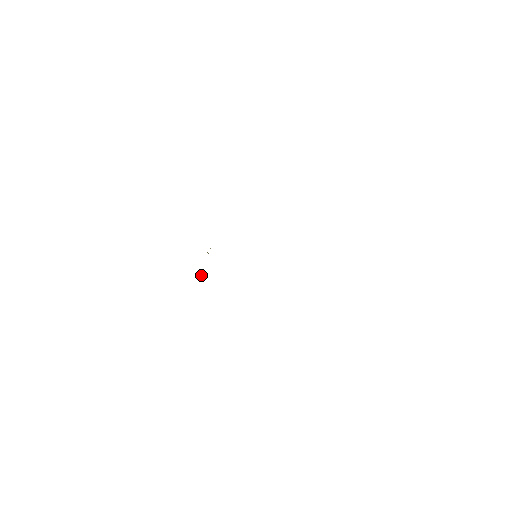
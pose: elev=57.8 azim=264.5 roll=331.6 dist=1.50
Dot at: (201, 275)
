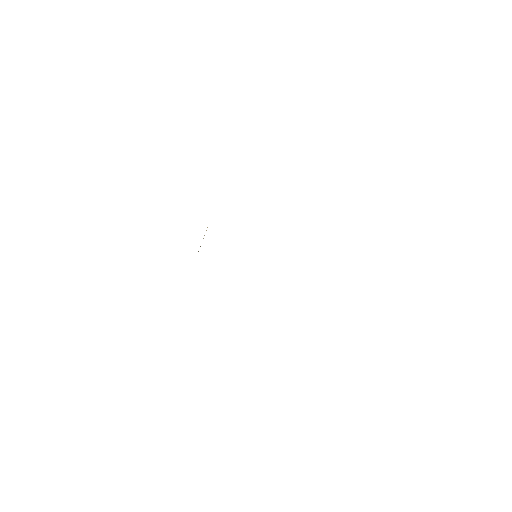
Dot at: occluded
